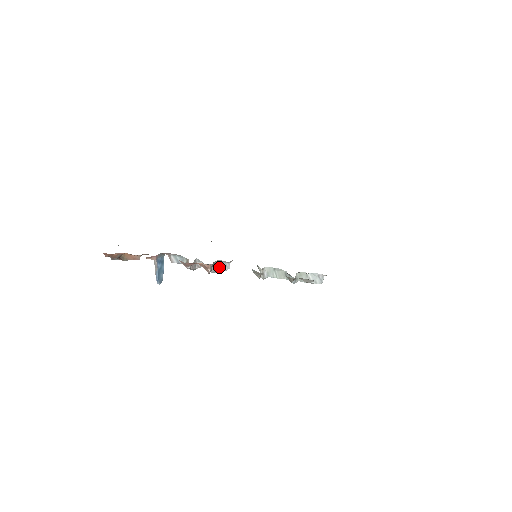
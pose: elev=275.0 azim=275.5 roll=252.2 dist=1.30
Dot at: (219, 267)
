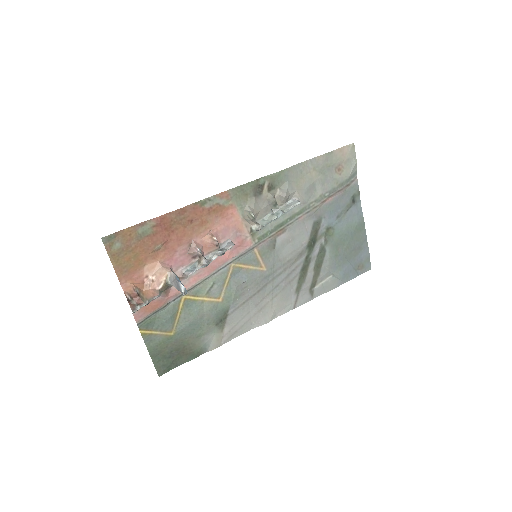
Dot at: (225, 249)
